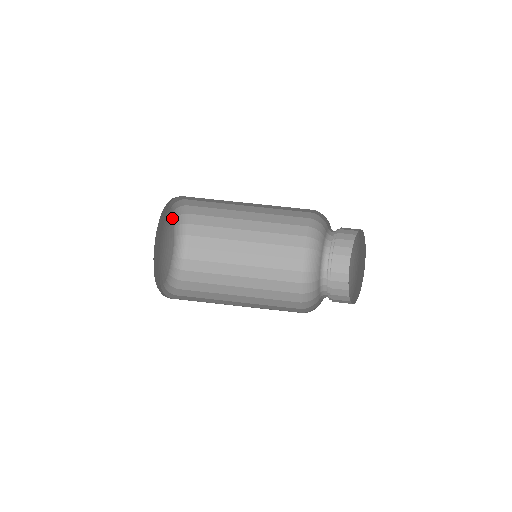
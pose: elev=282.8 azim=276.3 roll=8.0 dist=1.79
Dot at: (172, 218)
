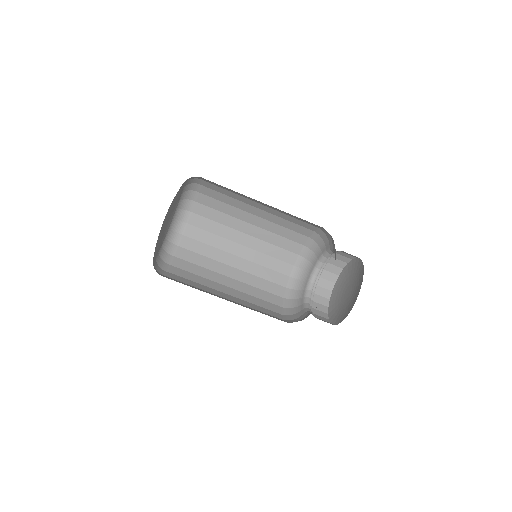
Dot at: (181, 192)
